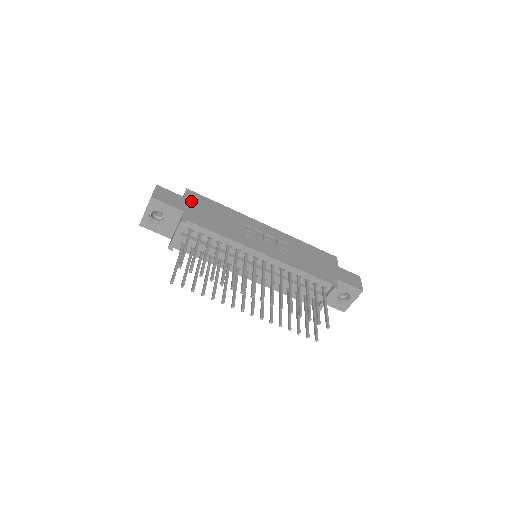
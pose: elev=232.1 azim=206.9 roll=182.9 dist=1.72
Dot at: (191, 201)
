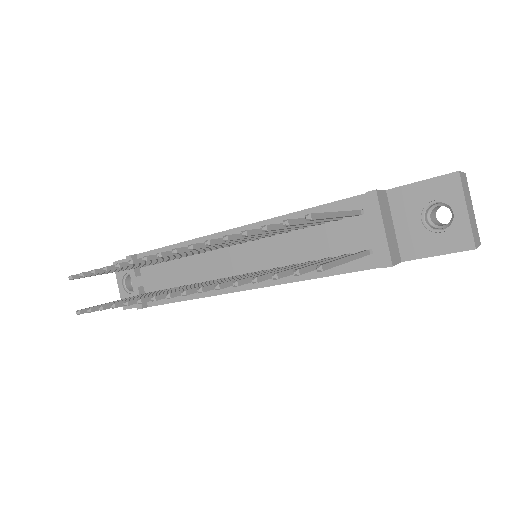
Dot at: occluded
